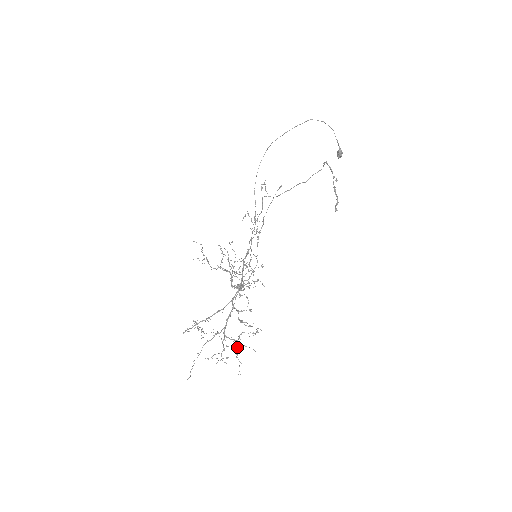
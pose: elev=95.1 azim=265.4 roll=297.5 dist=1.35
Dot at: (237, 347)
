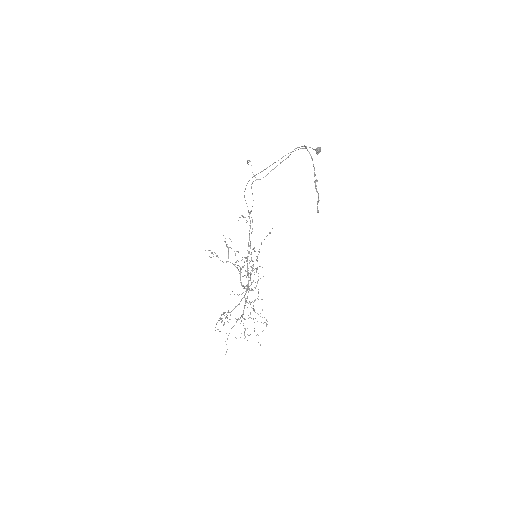
Dot at: occluded
